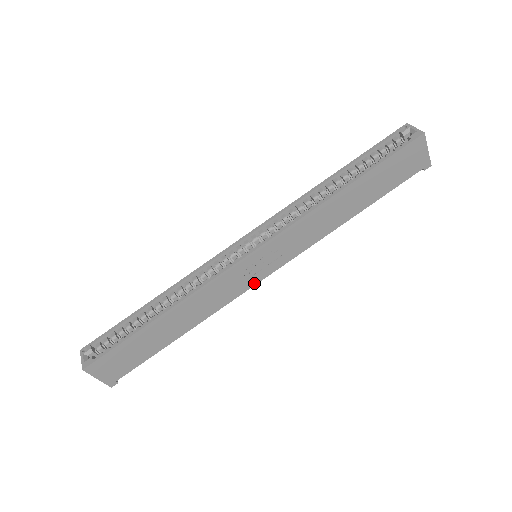
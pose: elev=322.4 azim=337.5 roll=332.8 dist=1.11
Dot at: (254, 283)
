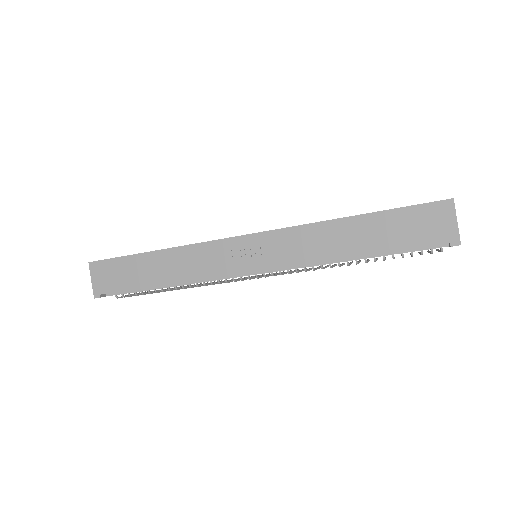
Dot at: (238, 271)
